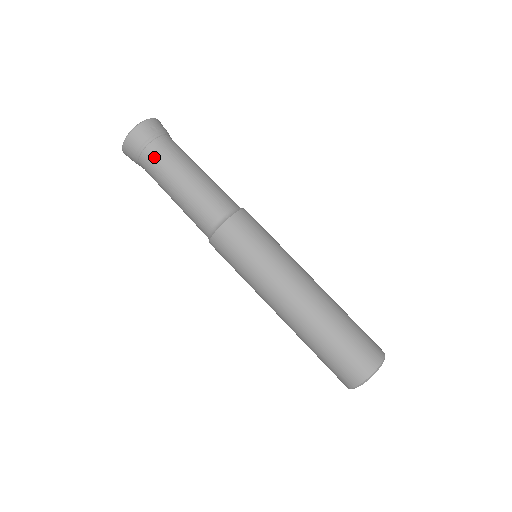
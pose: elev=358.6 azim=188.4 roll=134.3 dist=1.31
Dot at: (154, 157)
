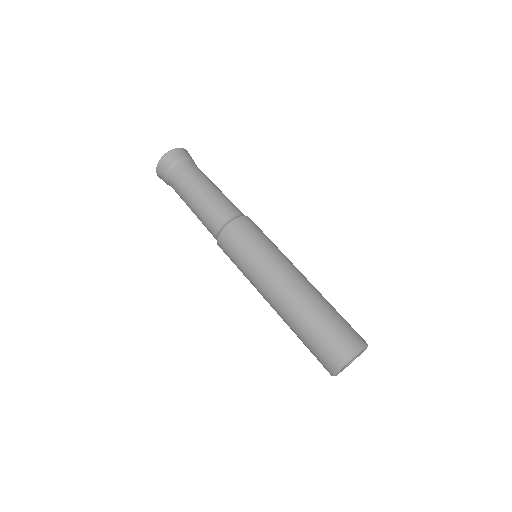
Dot at: (189, 168)
